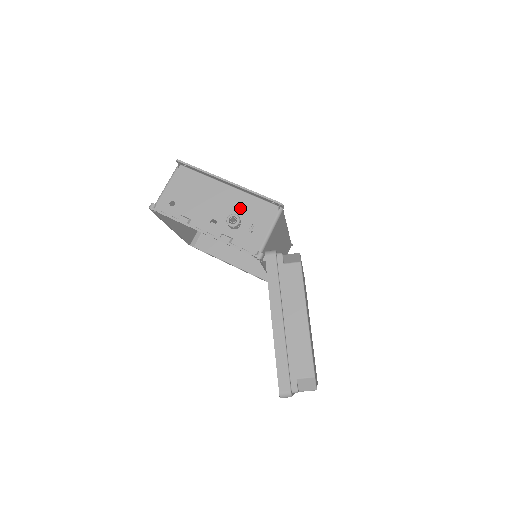
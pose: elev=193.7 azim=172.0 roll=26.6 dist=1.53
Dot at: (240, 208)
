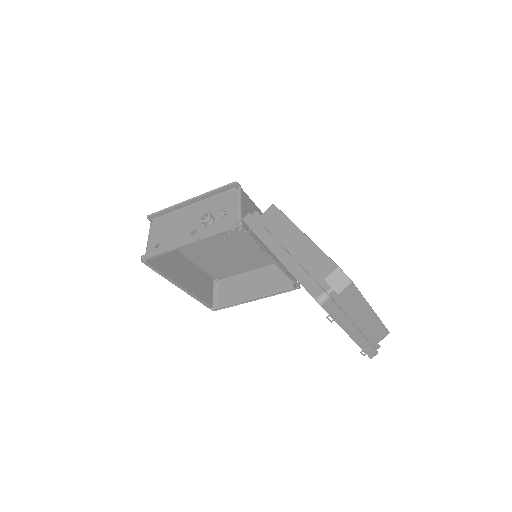
Dot at: (208, 210)
